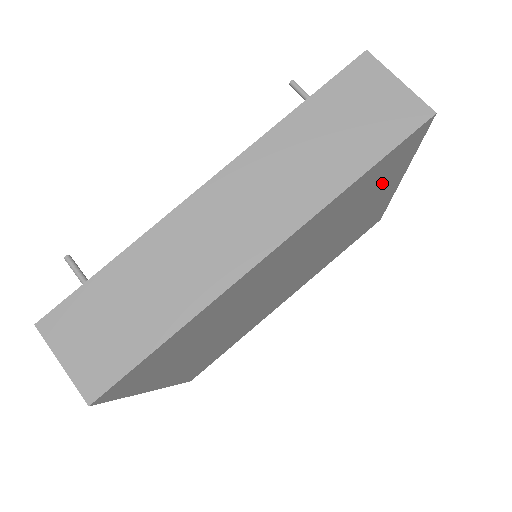
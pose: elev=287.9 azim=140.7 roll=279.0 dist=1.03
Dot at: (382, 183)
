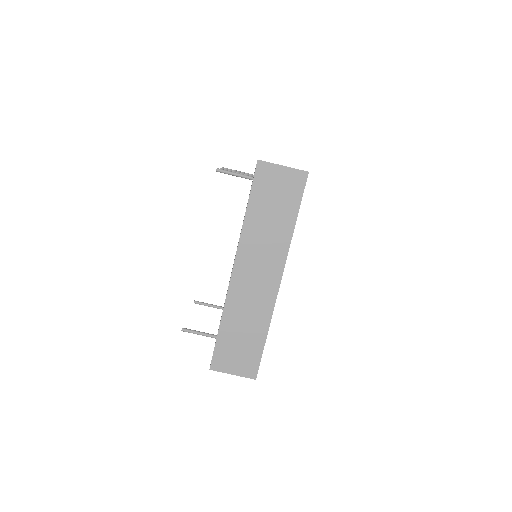
Dot at: occluded
